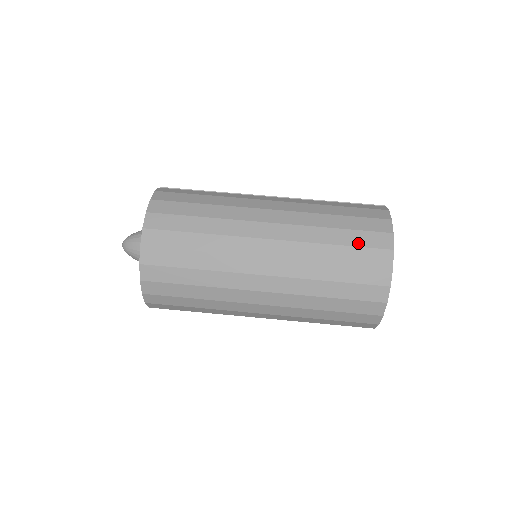
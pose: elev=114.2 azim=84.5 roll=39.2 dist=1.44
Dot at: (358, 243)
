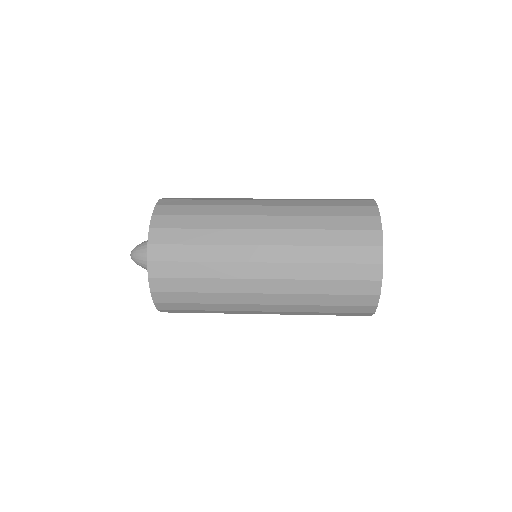
Dot at: (349, 227)
